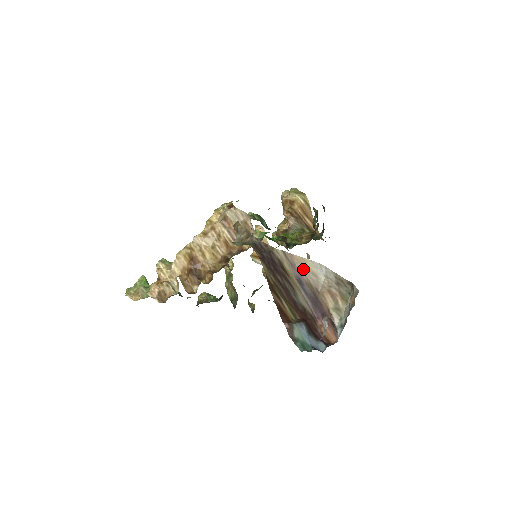
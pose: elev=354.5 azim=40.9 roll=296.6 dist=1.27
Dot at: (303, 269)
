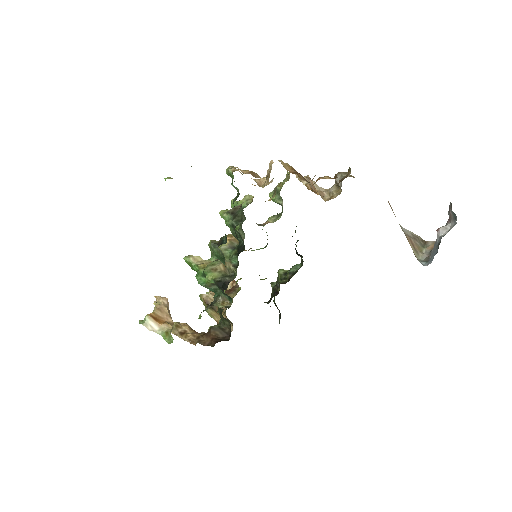
Dot at: occluded
